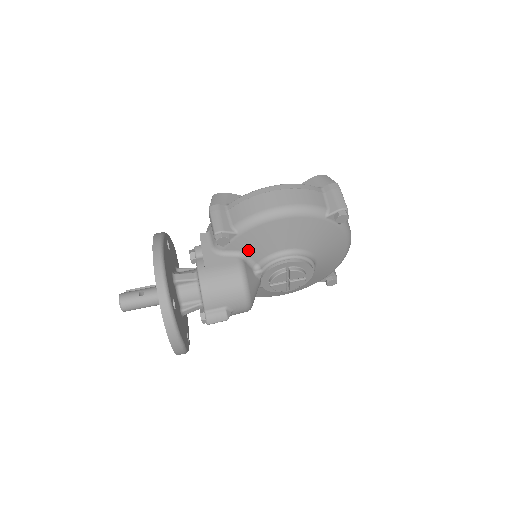
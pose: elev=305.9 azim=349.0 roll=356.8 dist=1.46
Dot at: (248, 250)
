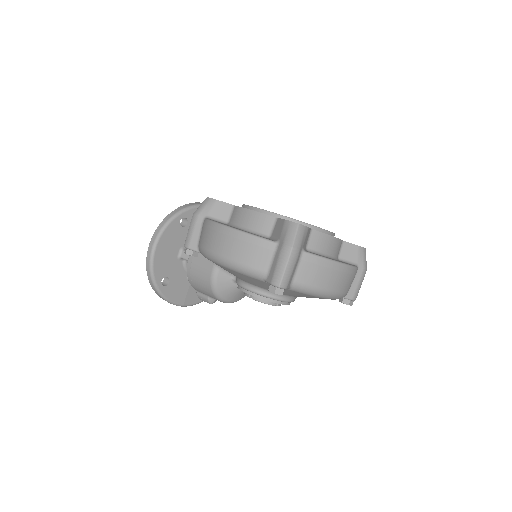
Dot at: occluded
